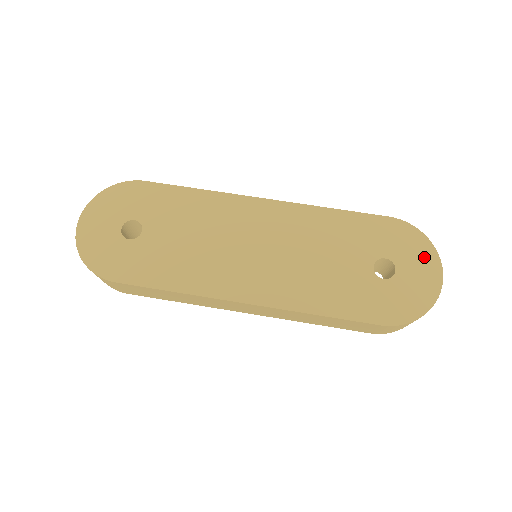
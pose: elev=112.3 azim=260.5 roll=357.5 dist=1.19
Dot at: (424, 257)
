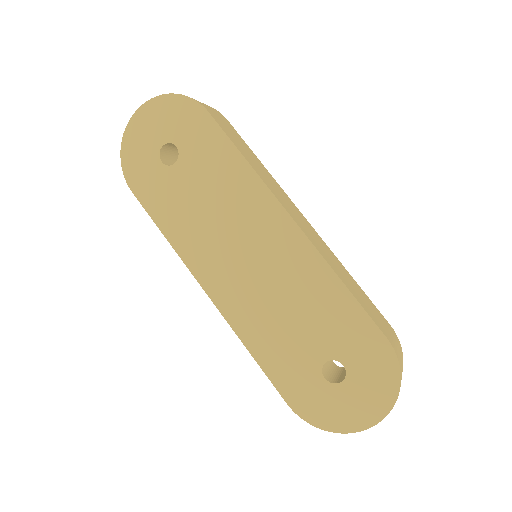
Dot at: (378, 397)
